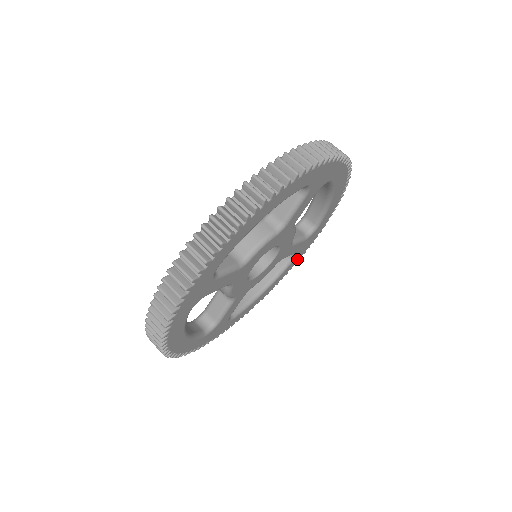
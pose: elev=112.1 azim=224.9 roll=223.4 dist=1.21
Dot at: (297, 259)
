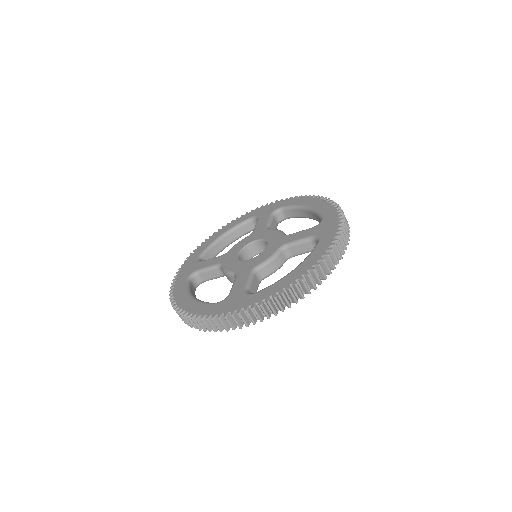
Dot at: occluded
